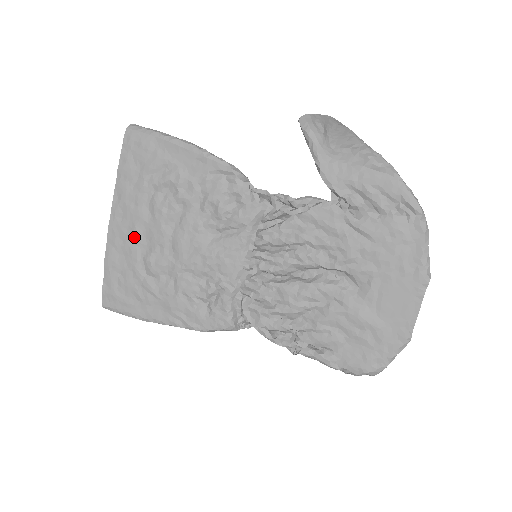
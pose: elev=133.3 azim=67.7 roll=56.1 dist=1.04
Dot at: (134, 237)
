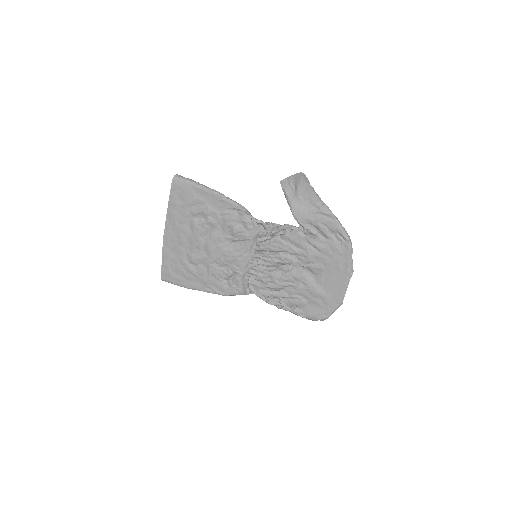
Dot at: (181, 242)
